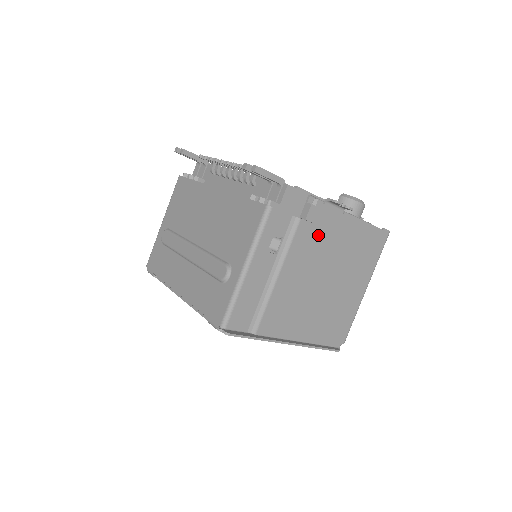
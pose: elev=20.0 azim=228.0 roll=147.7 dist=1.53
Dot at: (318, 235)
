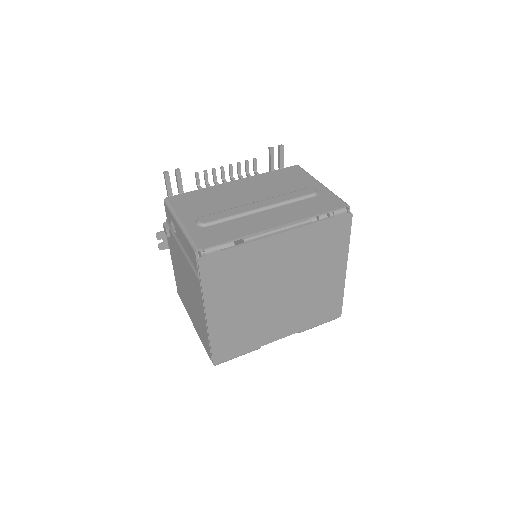
Dot at: occluded
